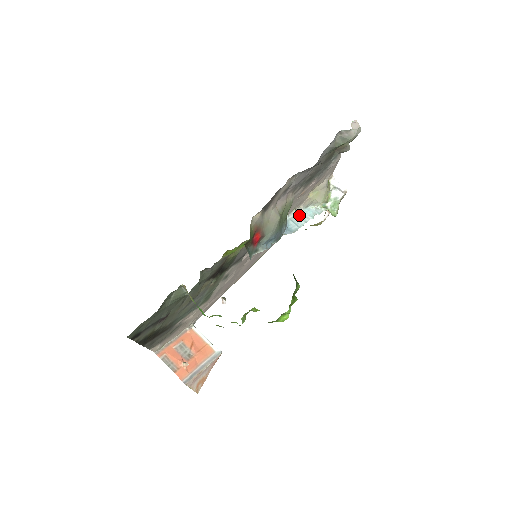
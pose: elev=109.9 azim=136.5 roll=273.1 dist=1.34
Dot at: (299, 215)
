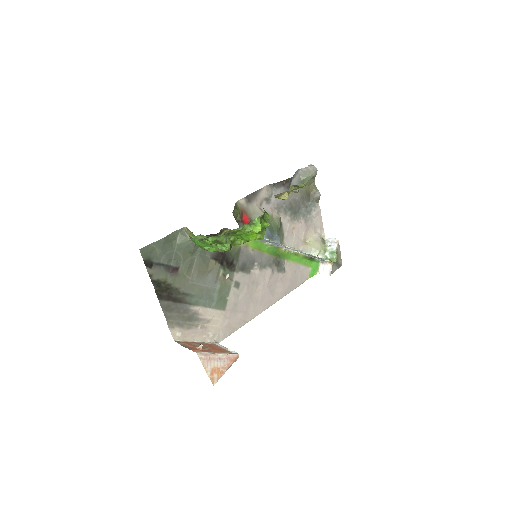
Dot at: (298, 251)
